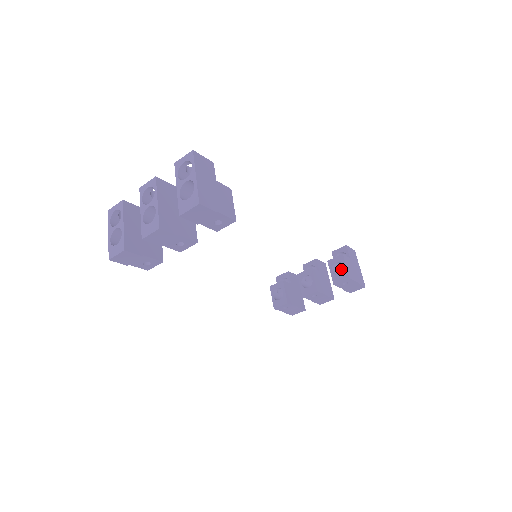
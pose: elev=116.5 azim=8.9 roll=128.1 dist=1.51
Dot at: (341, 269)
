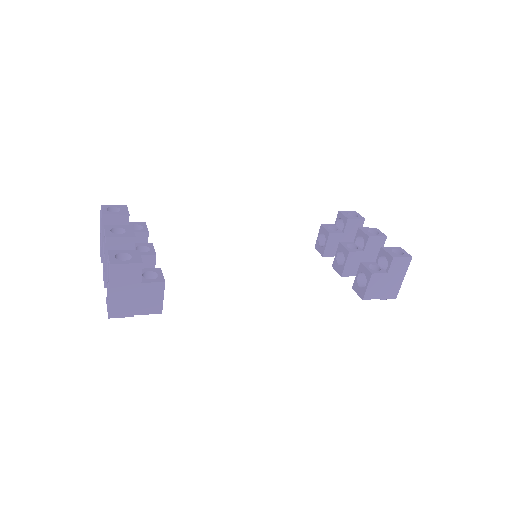
Dot at: occluded
